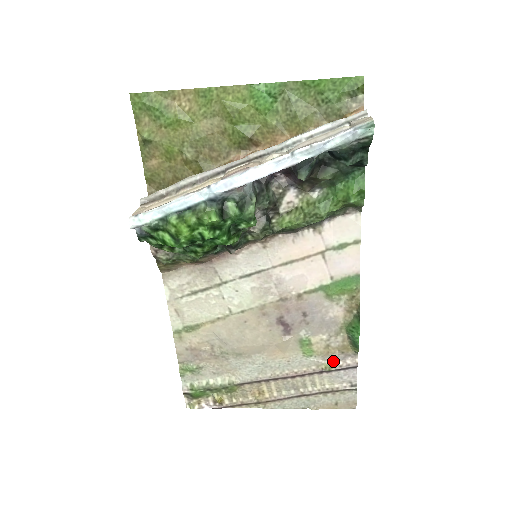
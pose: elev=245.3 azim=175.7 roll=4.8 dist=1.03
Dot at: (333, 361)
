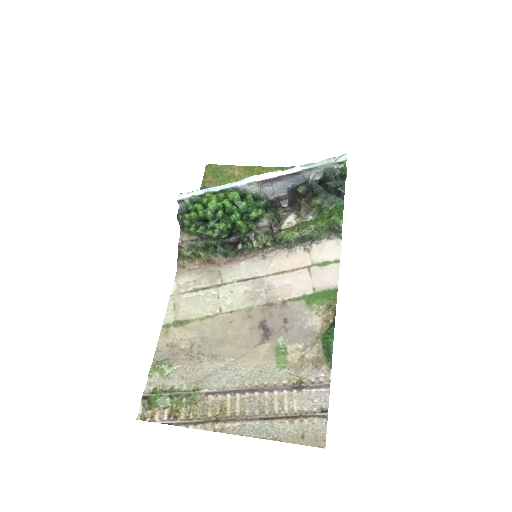
Dot at: (306, 377)
